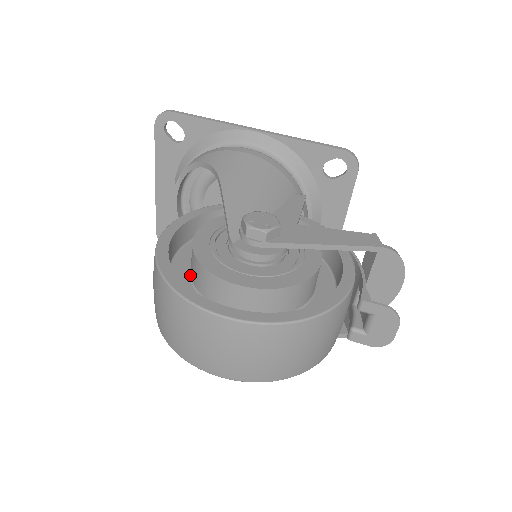
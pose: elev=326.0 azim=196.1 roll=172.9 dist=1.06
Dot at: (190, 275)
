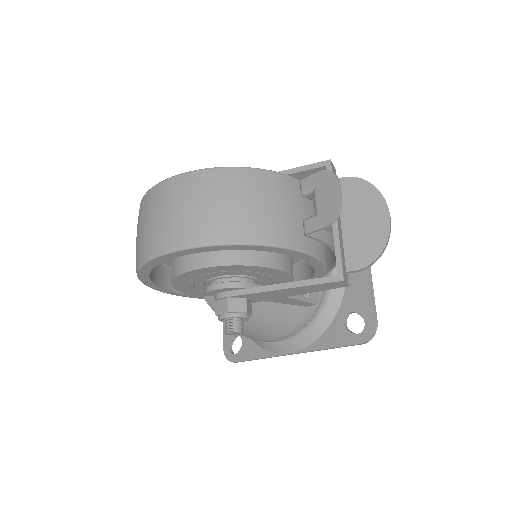
Dot at: occluded
